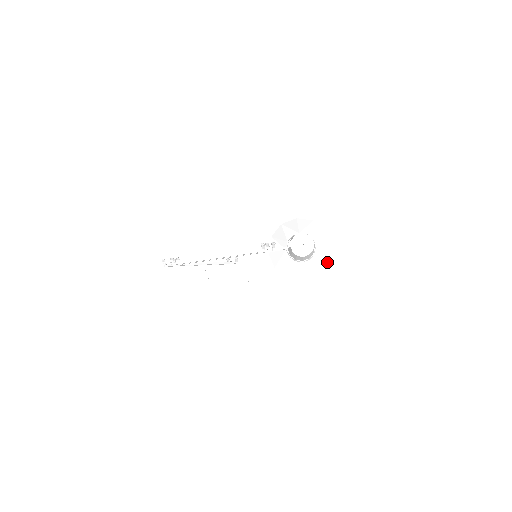
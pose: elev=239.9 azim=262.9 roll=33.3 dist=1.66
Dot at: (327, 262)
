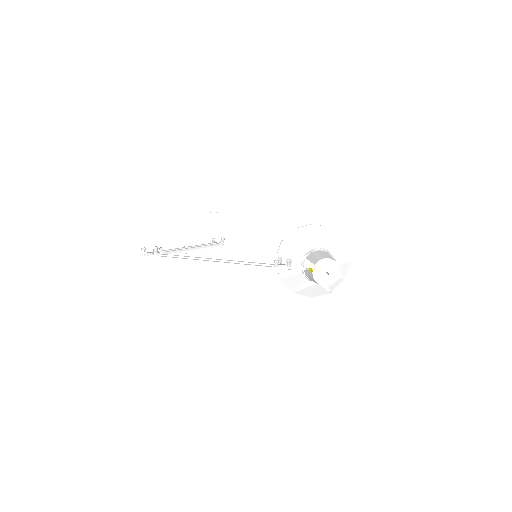
Dot at: (342, 280)
